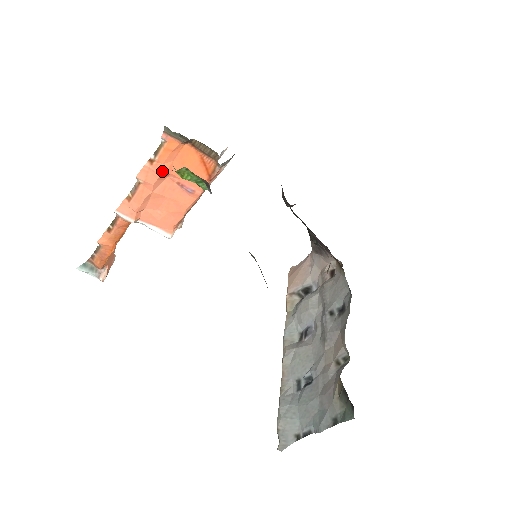
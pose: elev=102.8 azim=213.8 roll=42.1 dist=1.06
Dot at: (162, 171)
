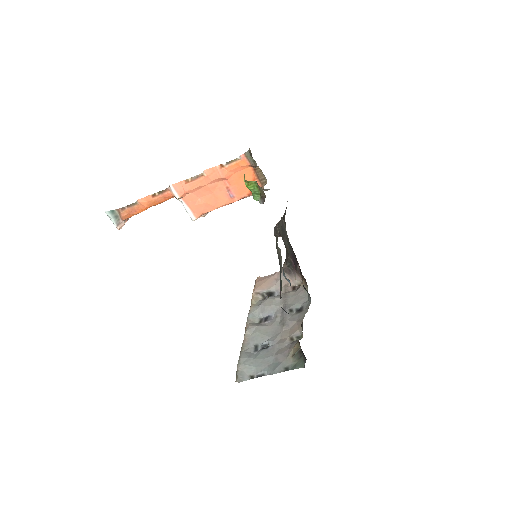
Dot at: (224, 175)
